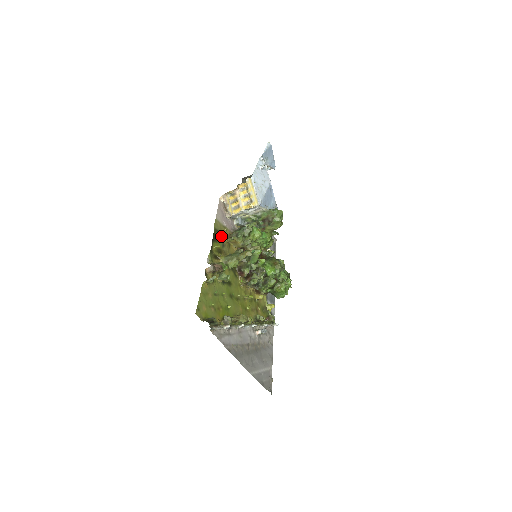
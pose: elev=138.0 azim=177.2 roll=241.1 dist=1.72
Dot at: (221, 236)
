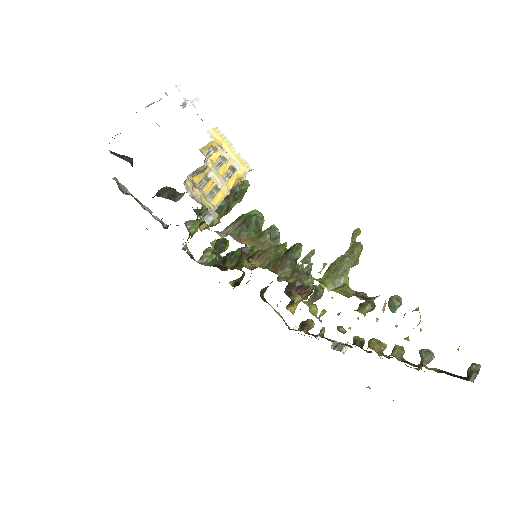
Dot at: (283, 250)
